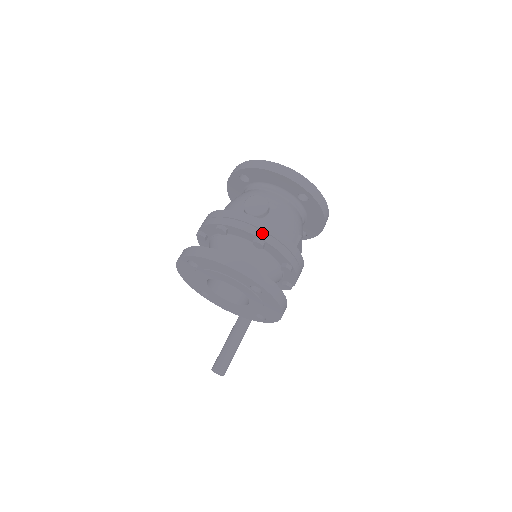
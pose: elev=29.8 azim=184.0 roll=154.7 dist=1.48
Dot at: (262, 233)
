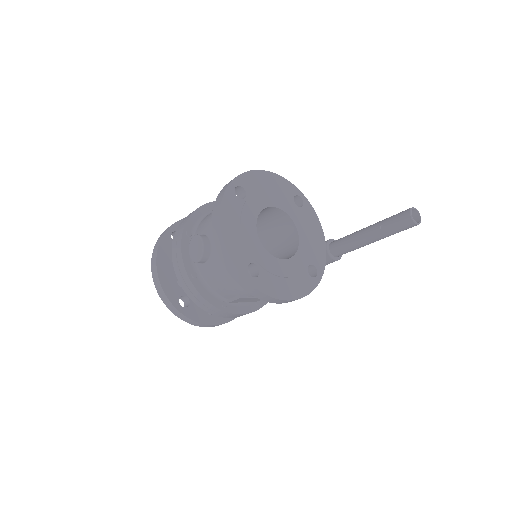
Dot at: (181, 279)
